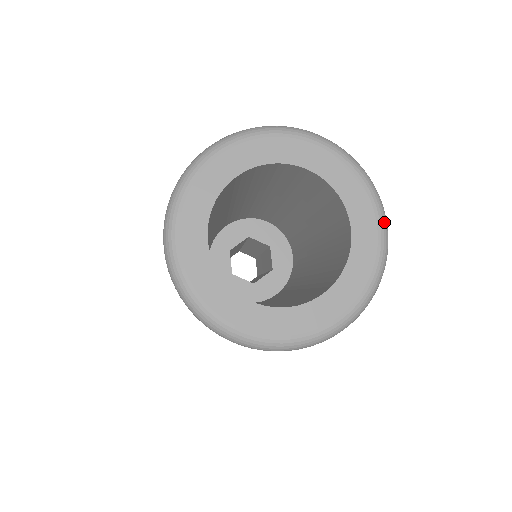
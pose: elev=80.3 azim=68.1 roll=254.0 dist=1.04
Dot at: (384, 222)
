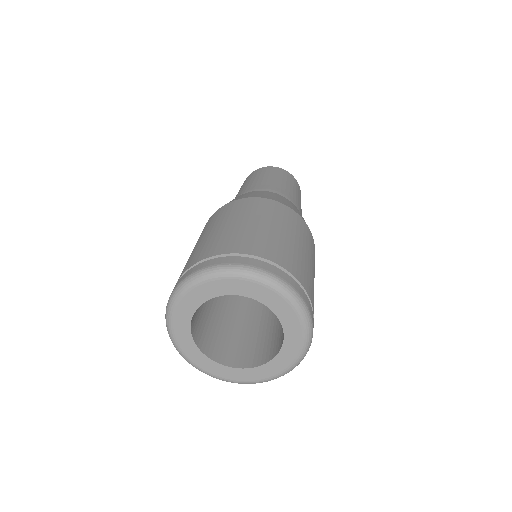
Dot at: (297, 364)
